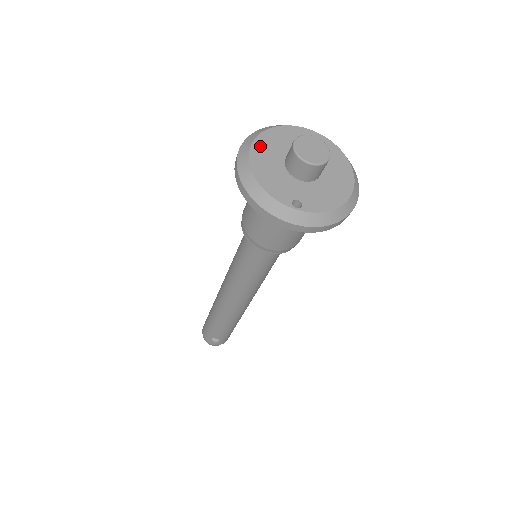
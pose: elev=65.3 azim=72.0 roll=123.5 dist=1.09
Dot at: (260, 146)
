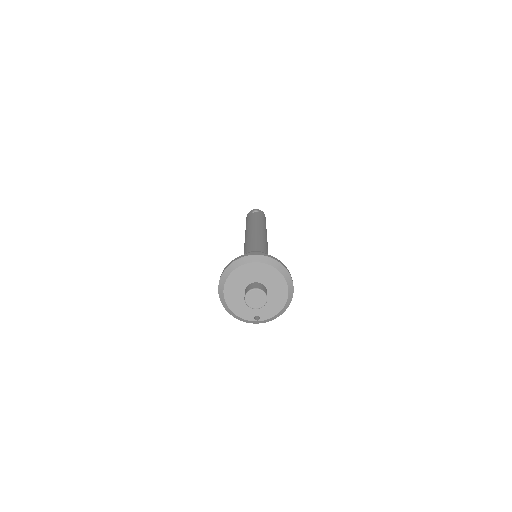
Dot at: (228, 289)
